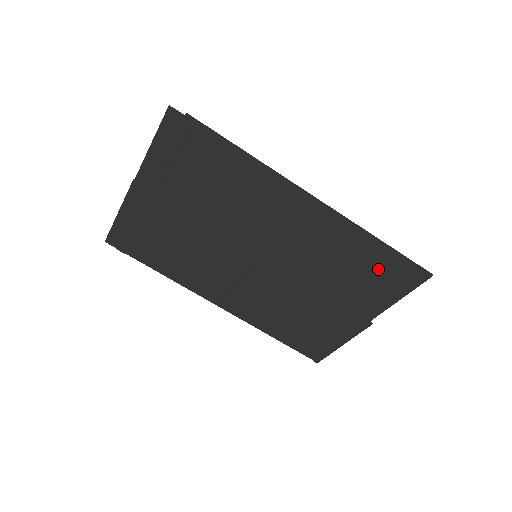
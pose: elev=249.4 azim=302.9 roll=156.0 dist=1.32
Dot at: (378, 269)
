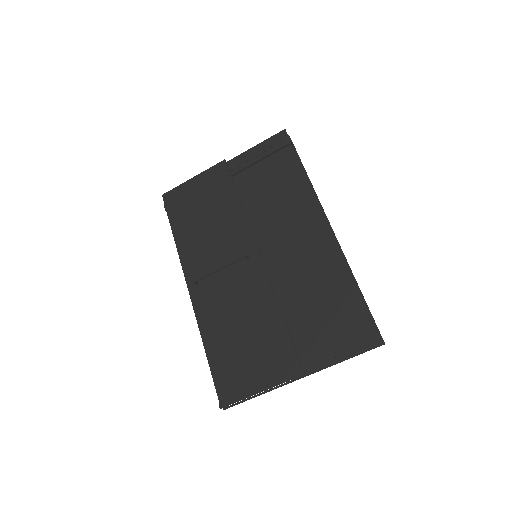
Dot at: (343, 313)
